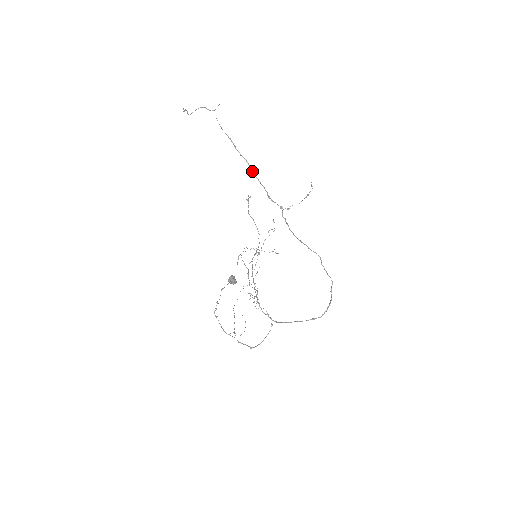
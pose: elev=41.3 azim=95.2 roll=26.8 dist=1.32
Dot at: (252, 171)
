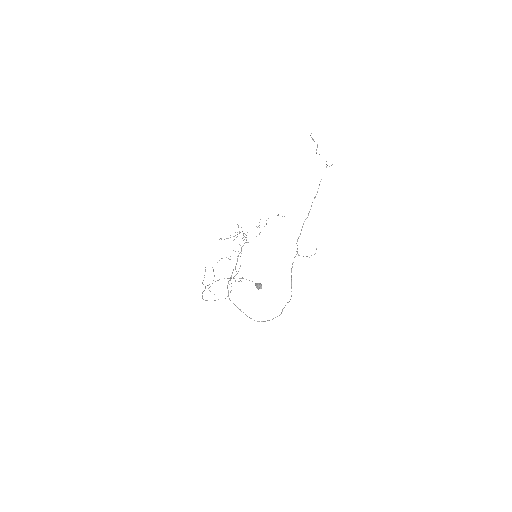
Dot at: occluded
